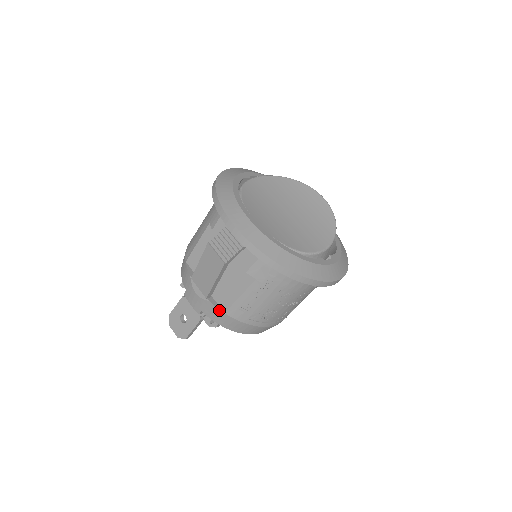
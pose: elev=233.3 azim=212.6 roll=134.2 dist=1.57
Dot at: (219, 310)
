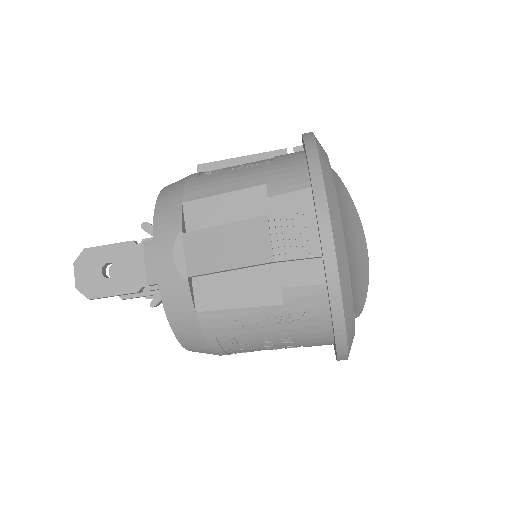
Dot at: (192, 303)
